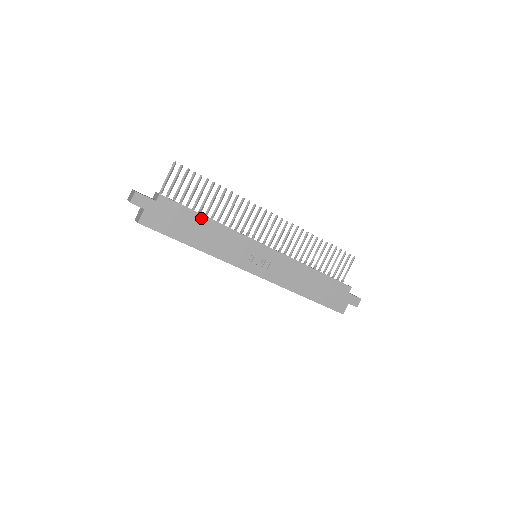
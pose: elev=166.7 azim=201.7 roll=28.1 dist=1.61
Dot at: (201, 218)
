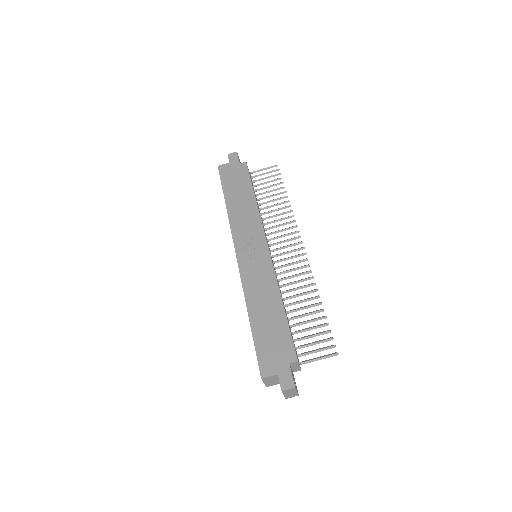
Dot at: (250, 191)
